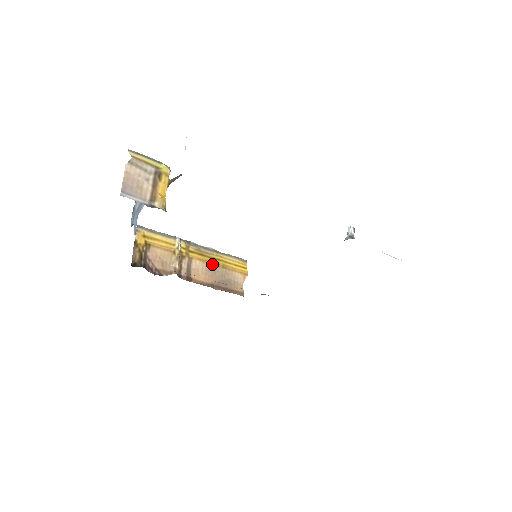
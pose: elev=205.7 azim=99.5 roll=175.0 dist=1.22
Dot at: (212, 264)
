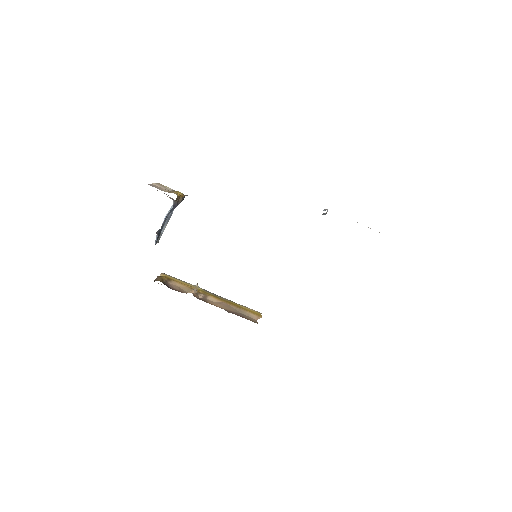
Dot at: (226, 303)
